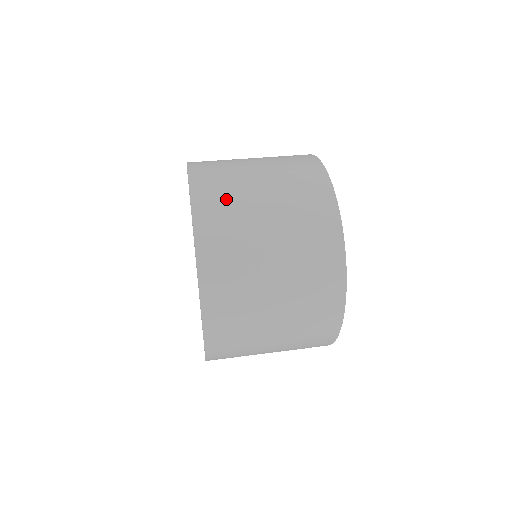
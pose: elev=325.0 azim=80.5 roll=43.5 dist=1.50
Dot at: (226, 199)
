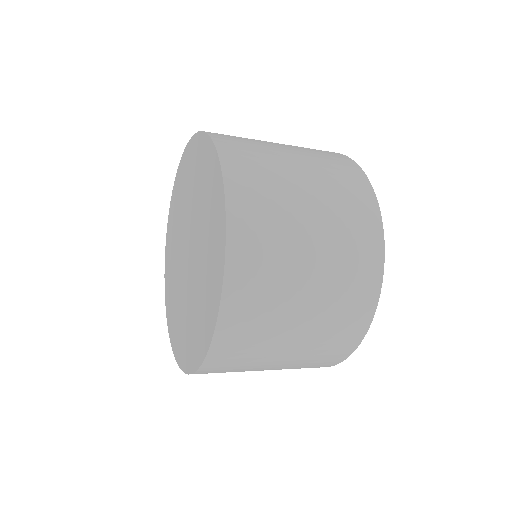
Dot at: occluded
